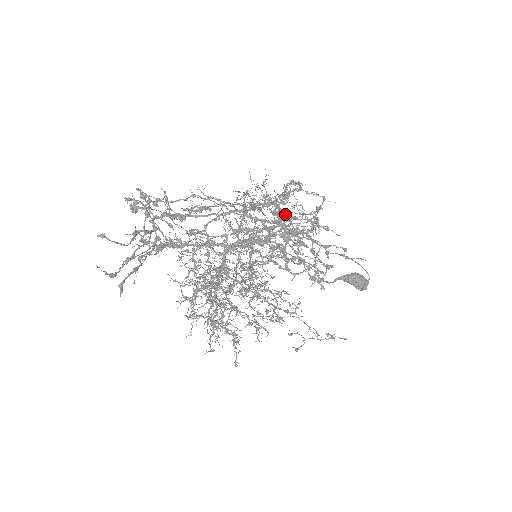
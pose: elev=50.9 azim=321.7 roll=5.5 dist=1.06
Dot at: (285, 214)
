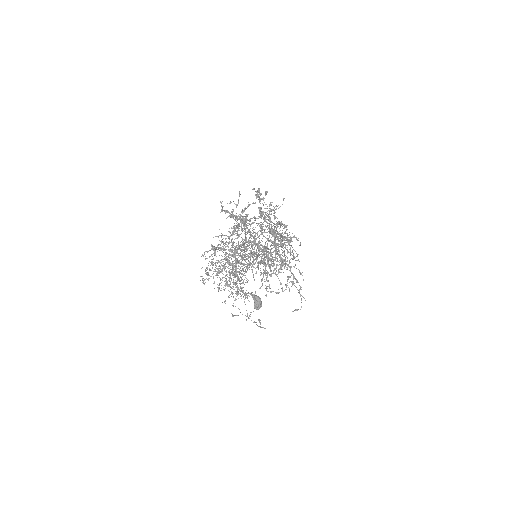
Dot at: (290, 251)
